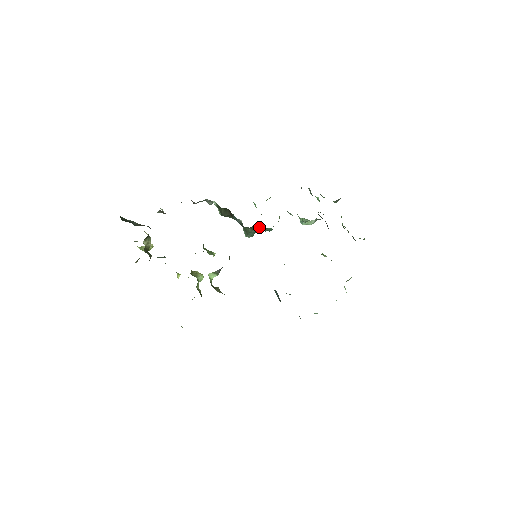
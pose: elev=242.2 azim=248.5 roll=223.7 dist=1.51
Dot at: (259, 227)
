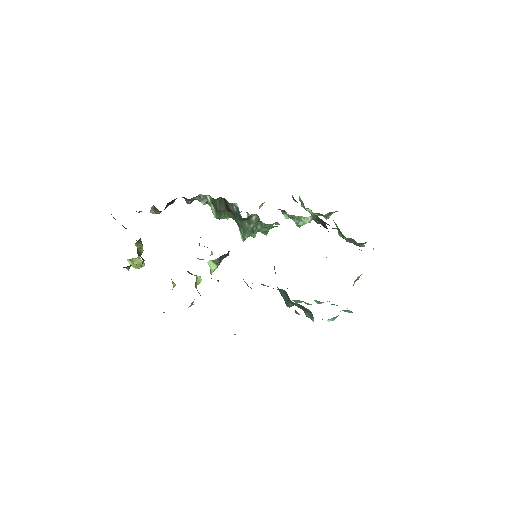
Dot at: (256, 220)
